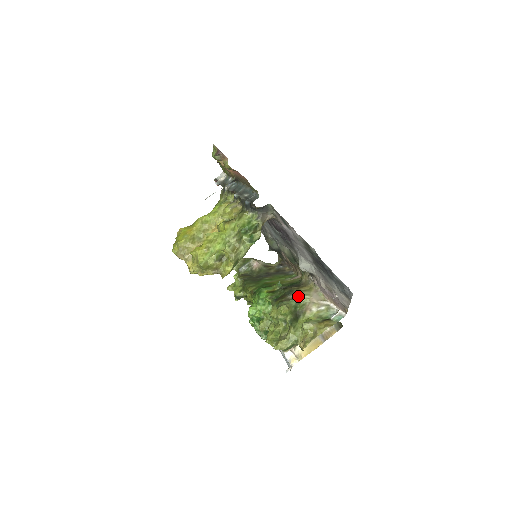
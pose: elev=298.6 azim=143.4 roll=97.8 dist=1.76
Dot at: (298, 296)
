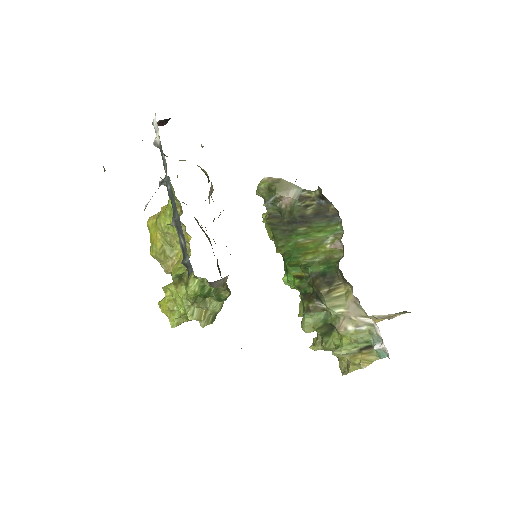
Dot at: (327, 308)
